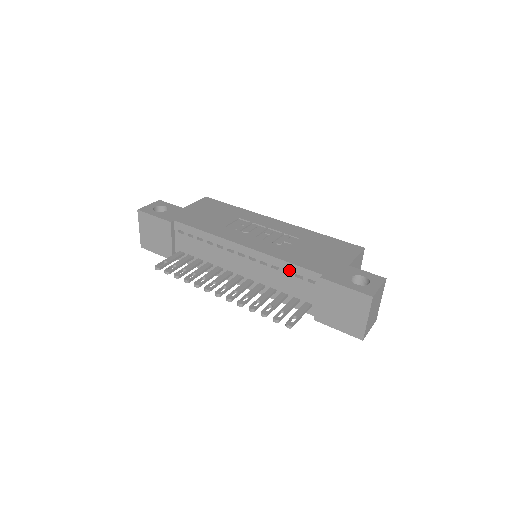
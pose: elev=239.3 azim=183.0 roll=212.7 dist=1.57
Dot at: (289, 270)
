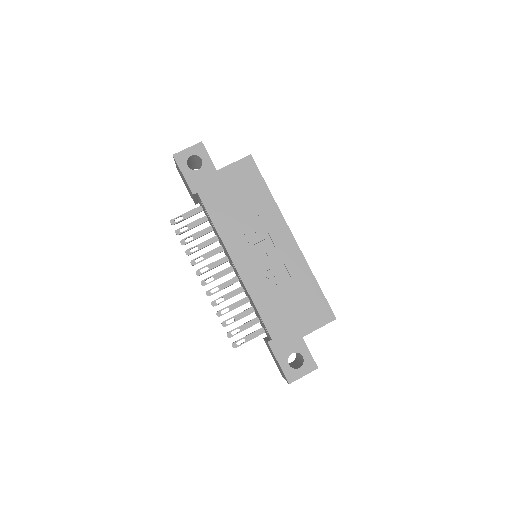
Dot at: (257, 311)
